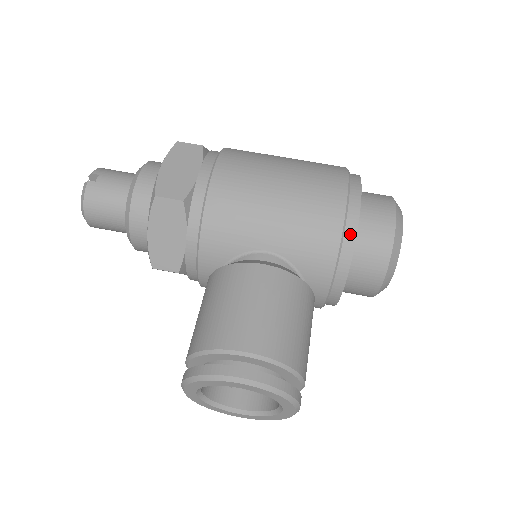
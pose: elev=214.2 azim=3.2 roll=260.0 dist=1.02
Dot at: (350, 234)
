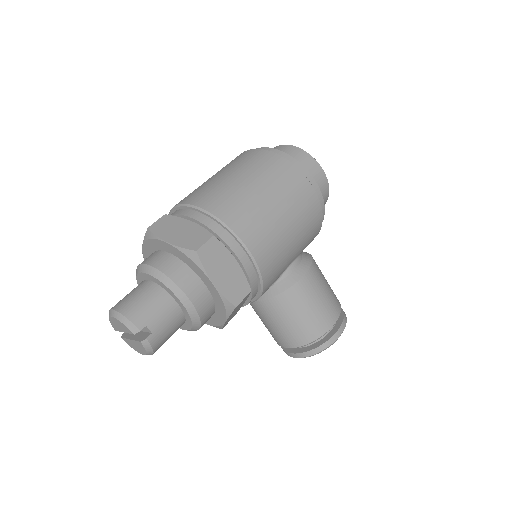
Dot at: occluded
